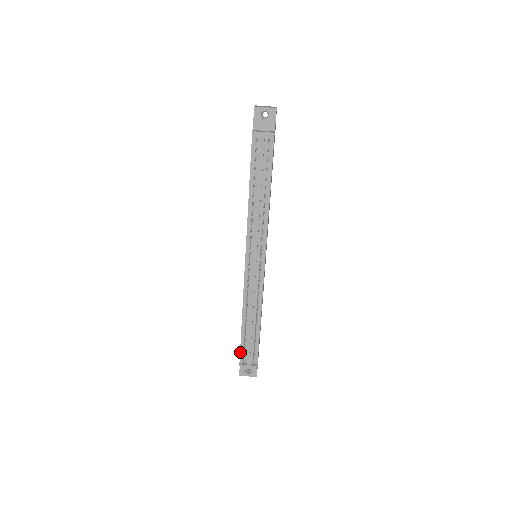
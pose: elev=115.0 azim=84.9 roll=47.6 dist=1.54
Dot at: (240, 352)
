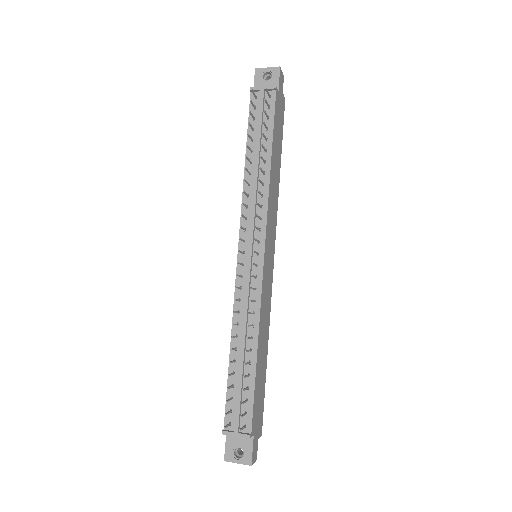
Dot at: (225, 409)
